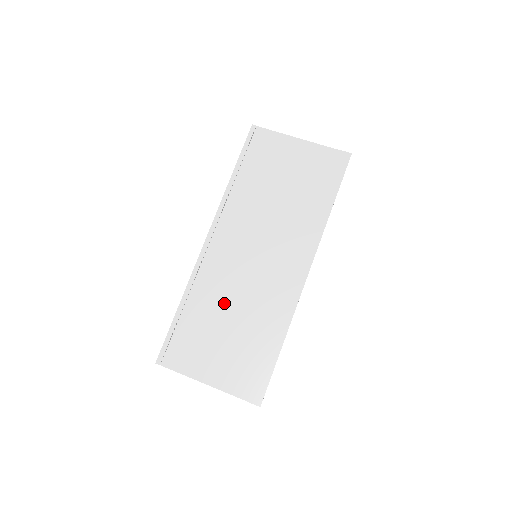
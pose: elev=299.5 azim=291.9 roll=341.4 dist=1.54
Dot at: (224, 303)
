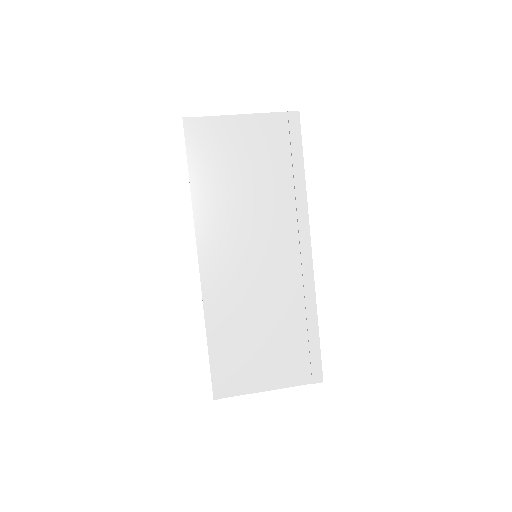
Dot at: (248, 314)
